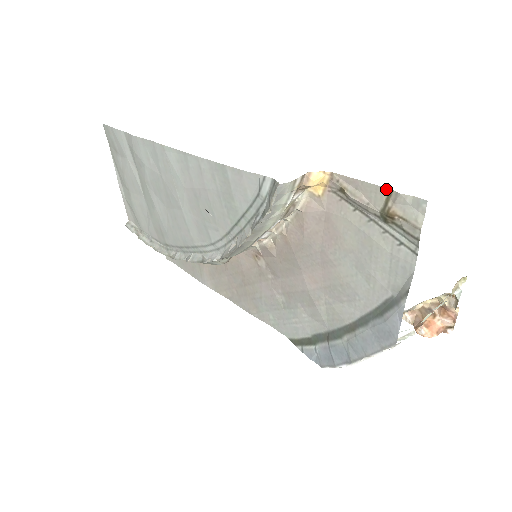
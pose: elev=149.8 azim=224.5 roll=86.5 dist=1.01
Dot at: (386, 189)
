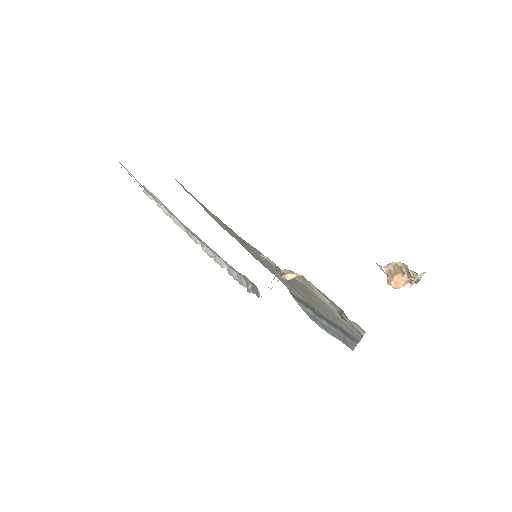
Dot at: (340, 308)
